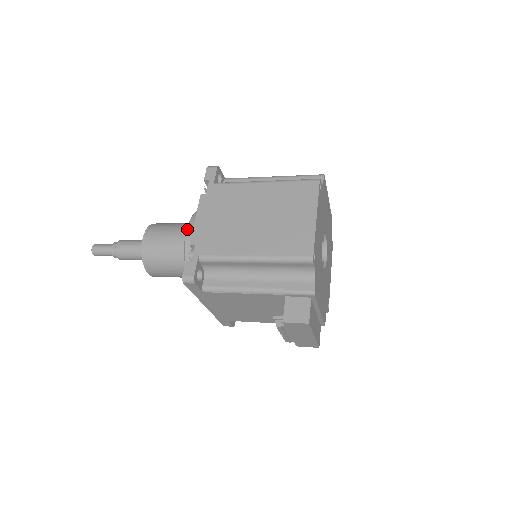
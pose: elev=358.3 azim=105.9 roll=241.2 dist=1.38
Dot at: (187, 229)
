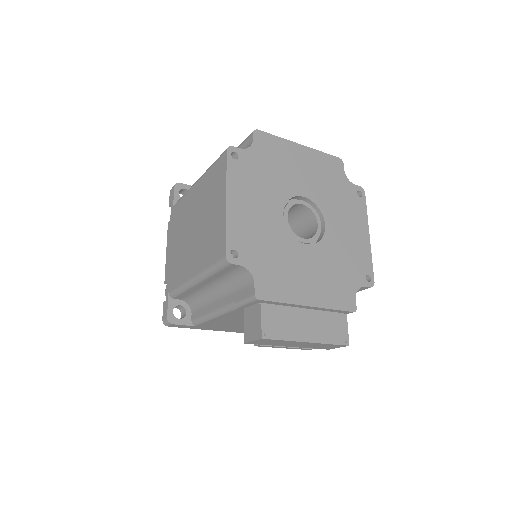
Dot at: occluded
